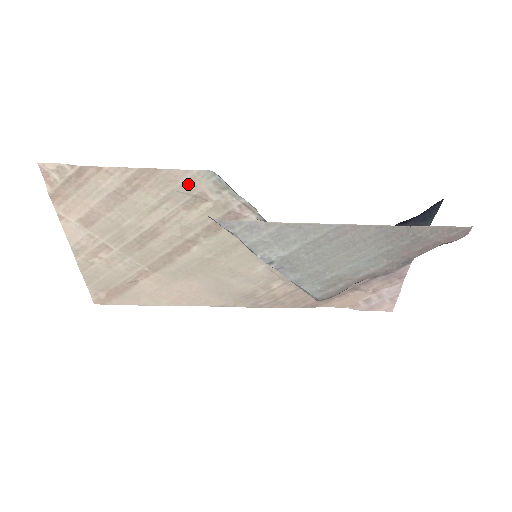
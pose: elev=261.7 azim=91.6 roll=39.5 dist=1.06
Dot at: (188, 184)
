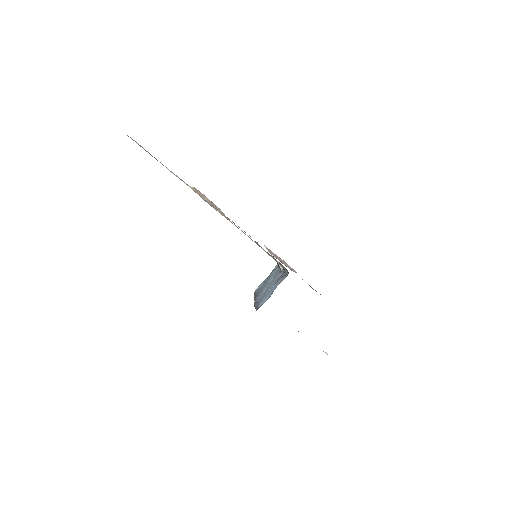
Dot at: occluded
